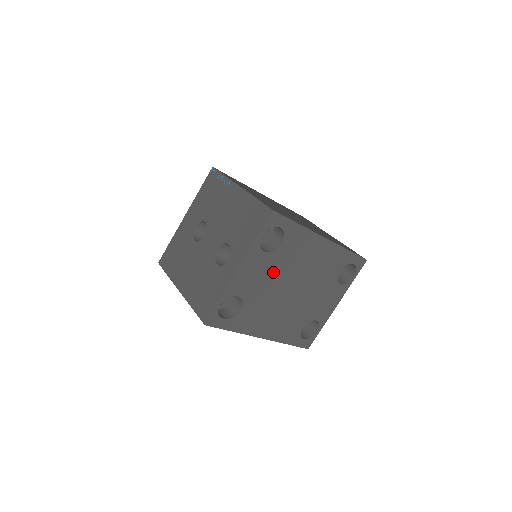
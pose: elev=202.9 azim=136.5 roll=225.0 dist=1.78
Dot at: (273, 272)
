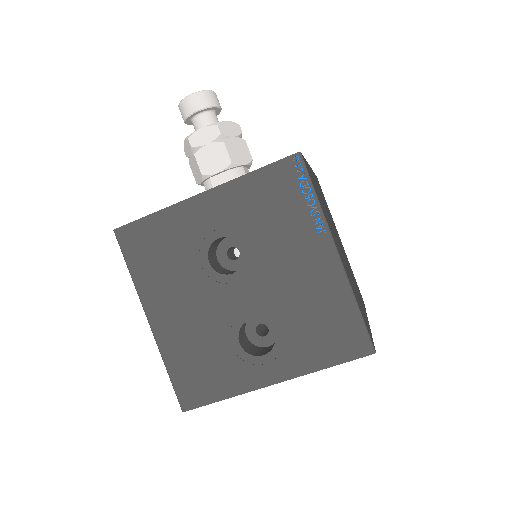
Dot at: occluded
